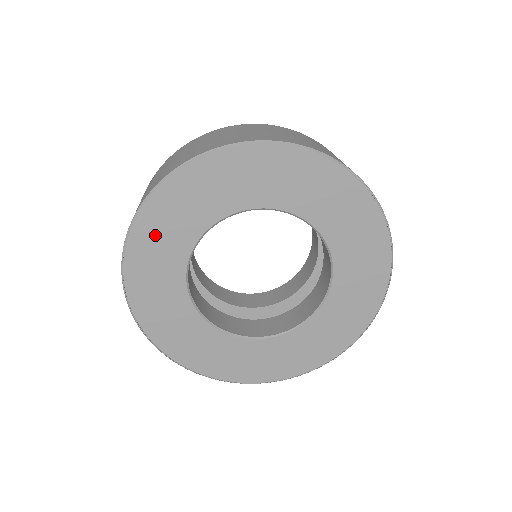
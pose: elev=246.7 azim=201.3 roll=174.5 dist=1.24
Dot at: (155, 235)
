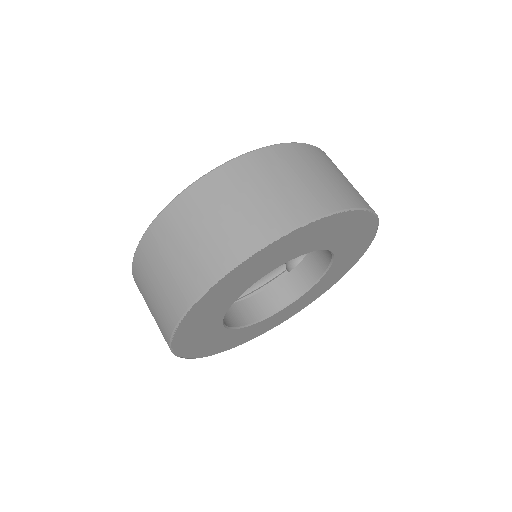
Dot at: (229, 286)
